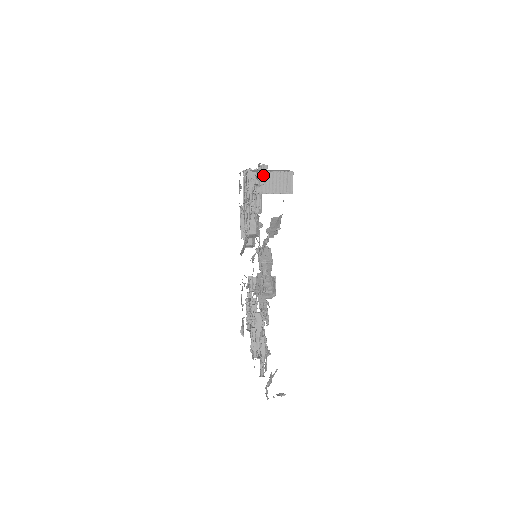
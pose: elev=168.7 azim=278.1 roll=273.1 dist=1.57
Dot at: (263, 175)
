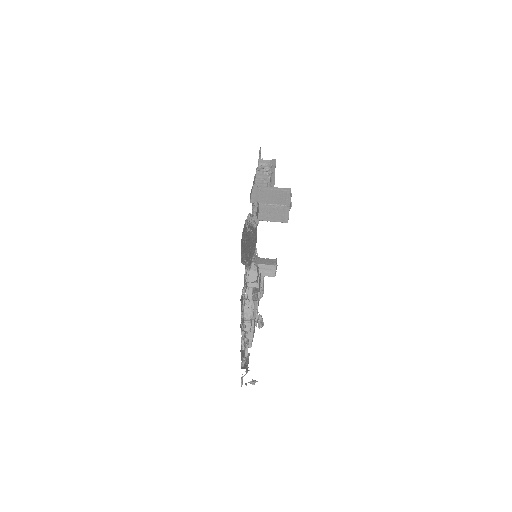
Dot at: occluded
